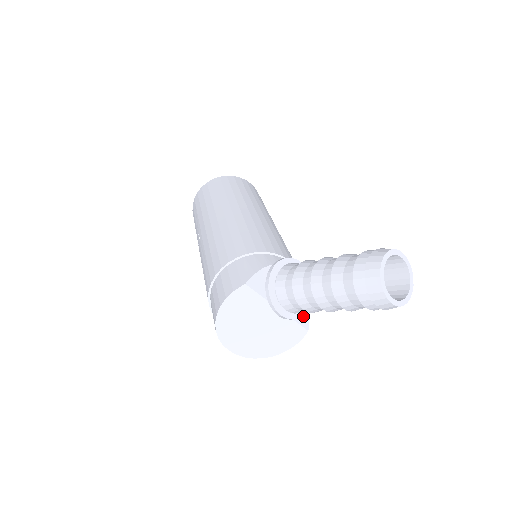
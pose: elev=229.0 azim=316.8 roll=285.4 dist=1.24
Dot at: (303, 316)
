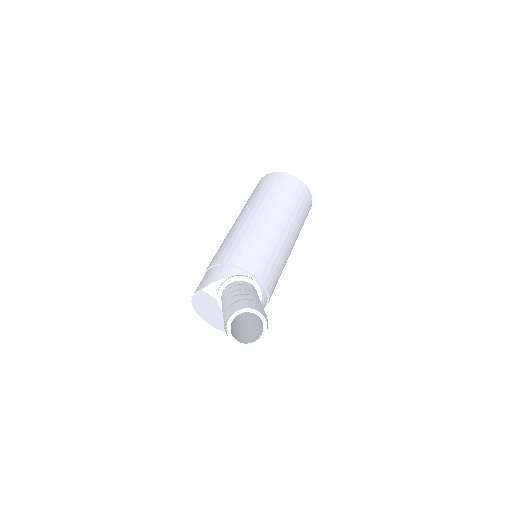
Dot at: occluded
